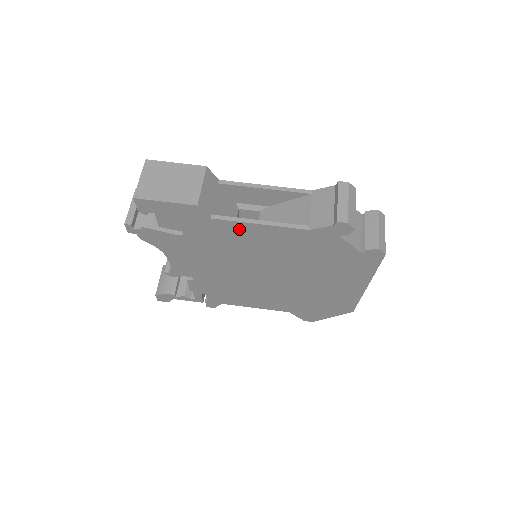
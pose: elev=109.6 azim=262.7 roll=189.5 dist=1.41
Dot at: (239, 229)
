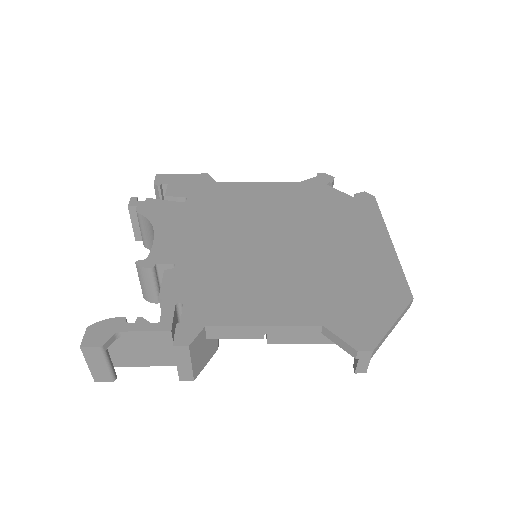
Dot at: (241, 189)
